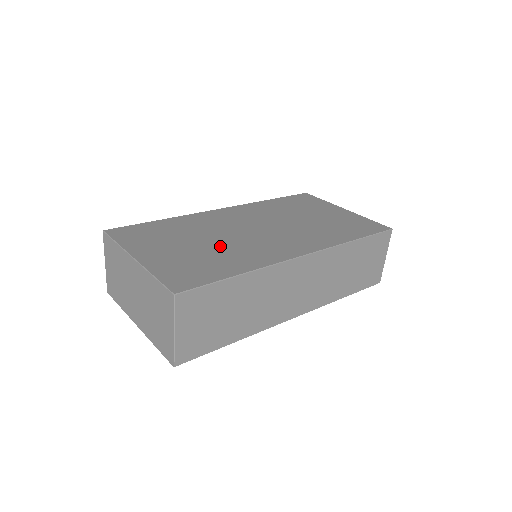
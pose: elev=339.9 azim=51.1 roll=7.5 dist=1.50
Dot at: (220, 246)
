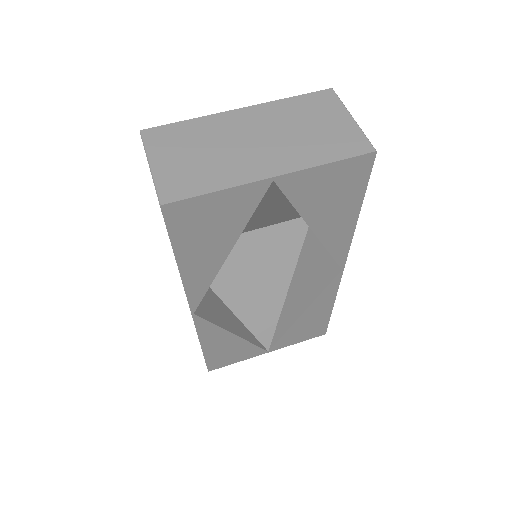
Dot at: occluded
